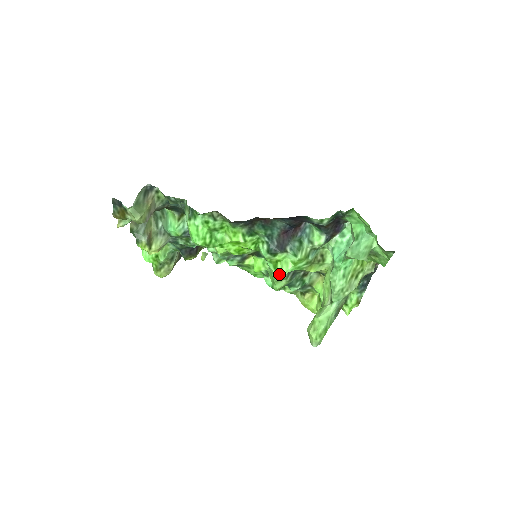
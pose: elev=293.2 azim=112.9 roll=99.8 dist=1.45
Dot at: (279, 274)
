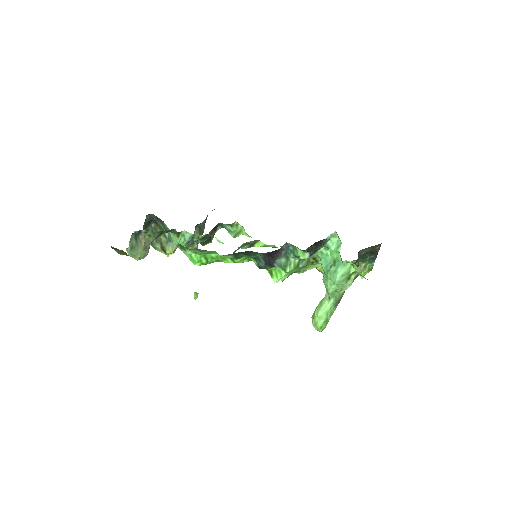
Dot at: (275, 280)
